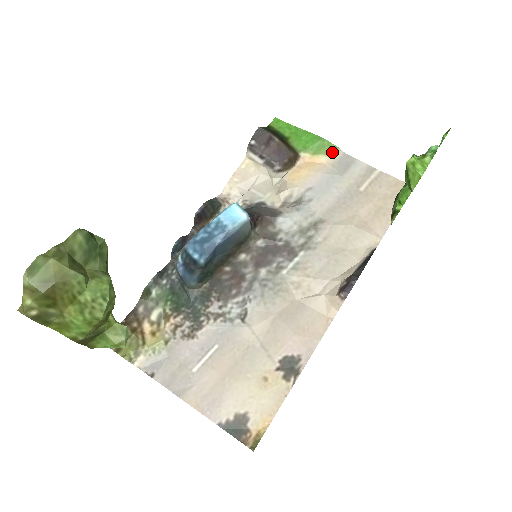
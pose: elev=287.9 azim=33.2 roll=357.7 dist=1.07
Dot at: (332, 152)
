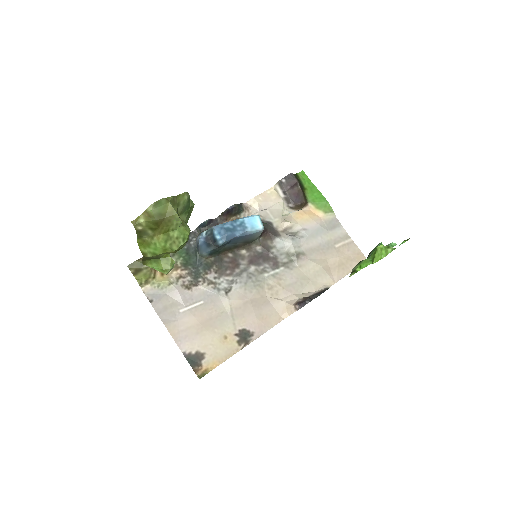
Dot at: (329, 213)
